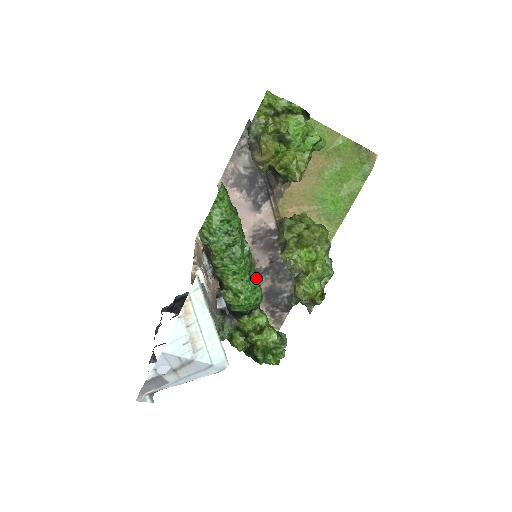
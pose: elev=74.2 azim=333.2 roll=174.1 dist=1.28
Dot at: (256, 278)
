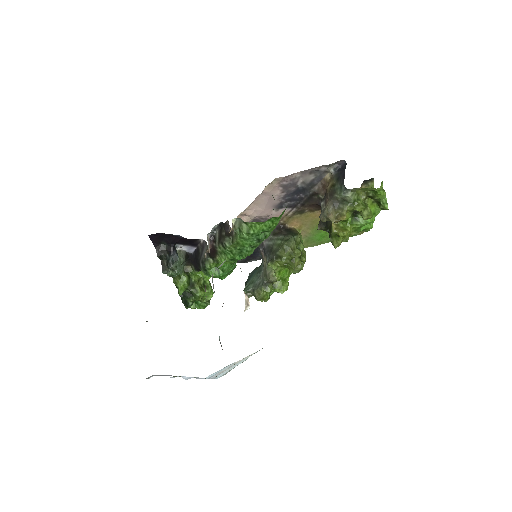
Dot at: occluded
